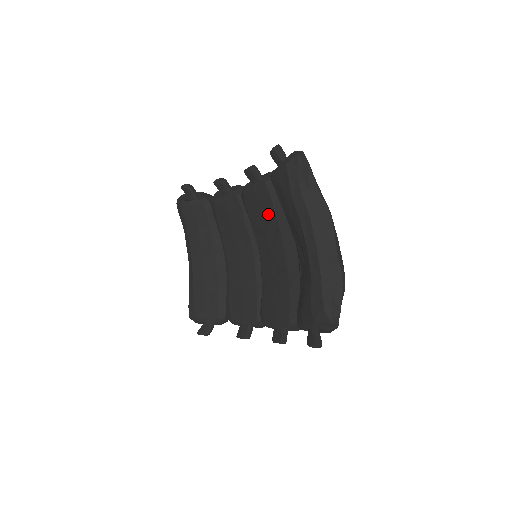
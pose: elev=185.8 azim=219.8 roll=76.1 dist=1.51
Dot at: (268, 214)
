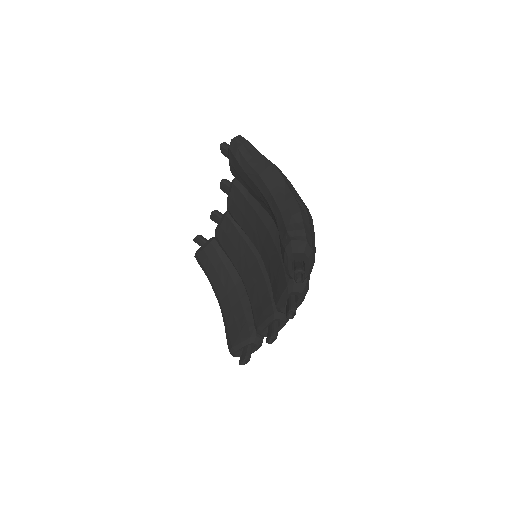
Dot at: (247, 209)
